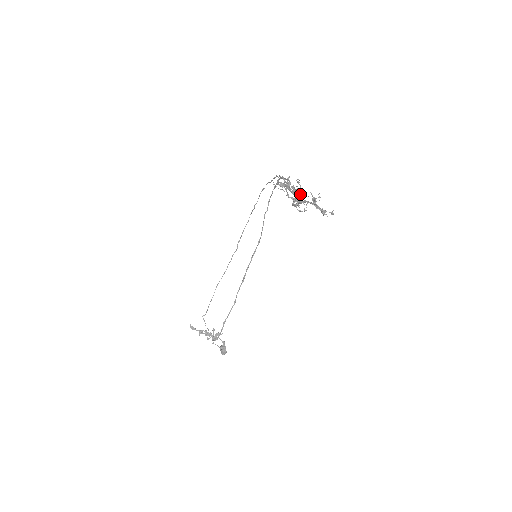
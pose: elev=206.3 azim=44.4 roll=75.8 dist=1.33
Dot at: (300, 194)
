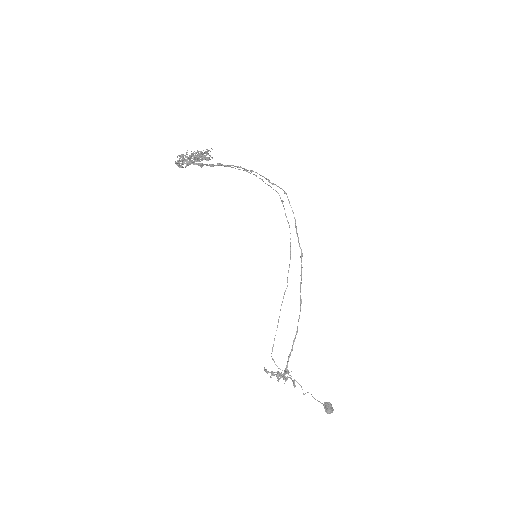
Dot at: (193, 158)
